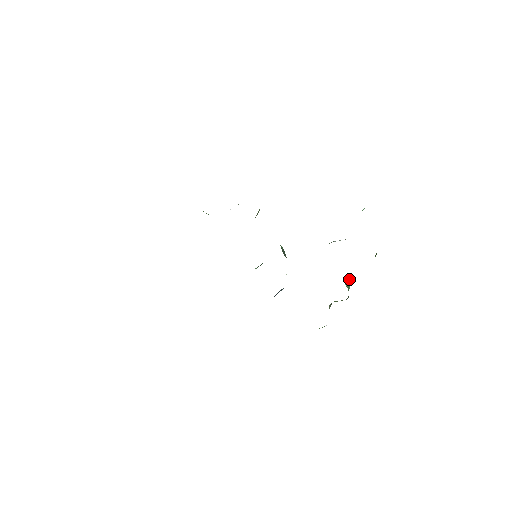
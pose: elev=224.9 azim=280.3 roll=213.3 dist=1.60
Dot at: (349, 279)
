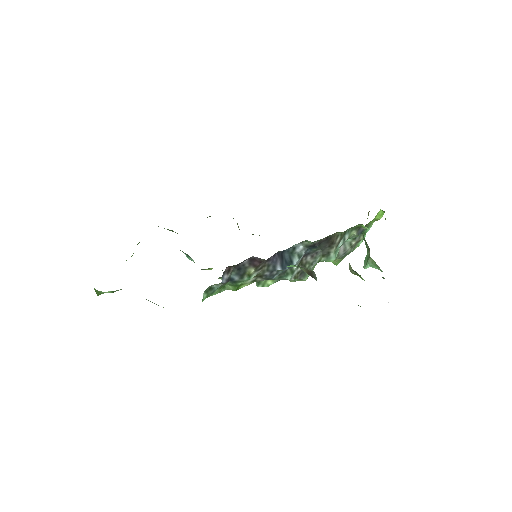
Dot at: (366, 255)
